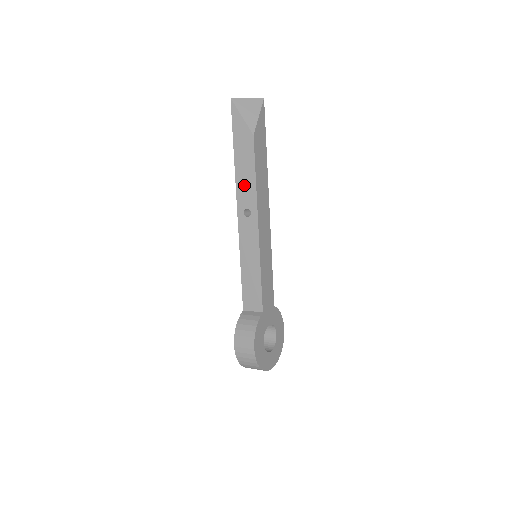
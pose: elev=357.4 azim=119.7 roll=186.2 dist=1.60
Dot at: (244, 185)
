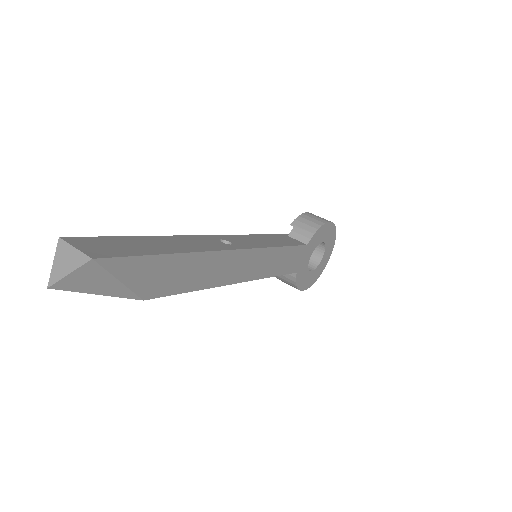
Dot at: occluded
